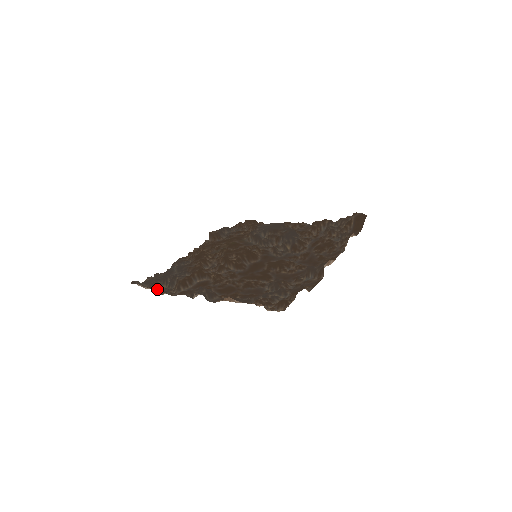
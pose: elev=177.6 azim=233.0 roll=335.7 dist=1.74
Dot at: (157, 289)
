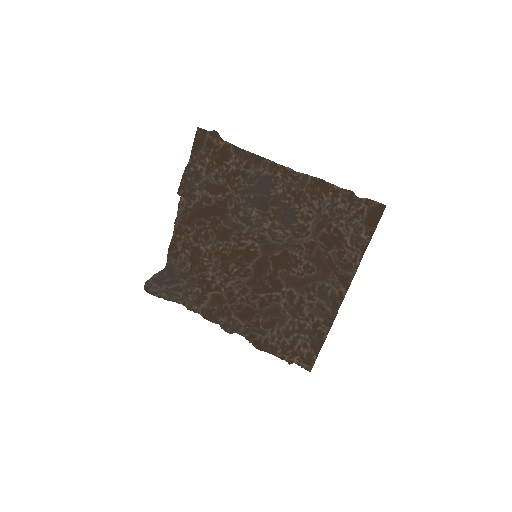
Dot at: (175, 298)
